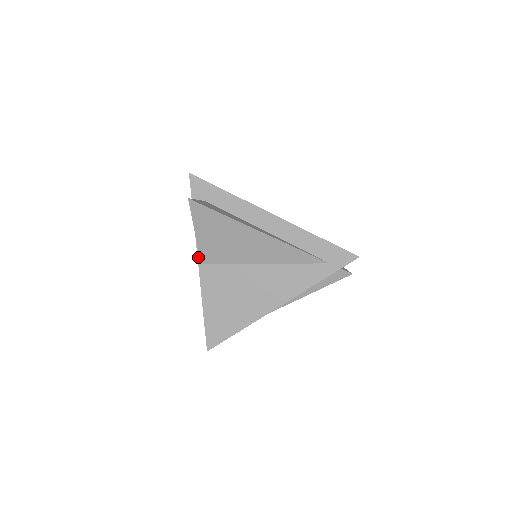
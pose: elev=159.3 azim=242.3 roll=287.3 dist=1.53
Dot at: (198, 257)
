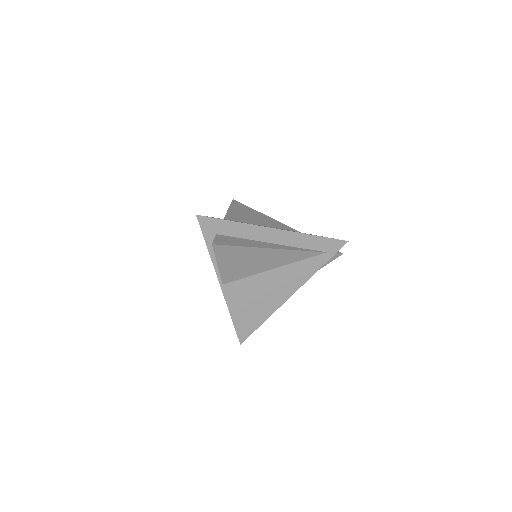
Dot at: (219, 280)
